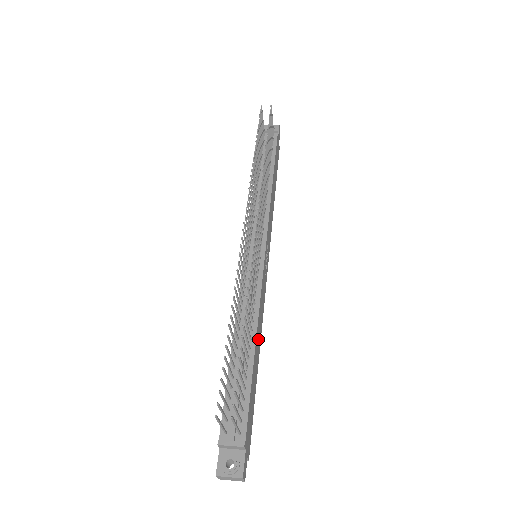
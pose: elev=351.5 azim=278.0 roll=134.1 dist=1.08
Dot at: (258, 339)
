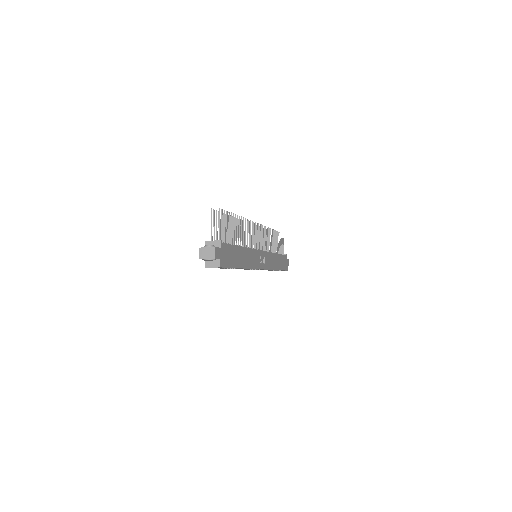
Dot at: (245, 257)
